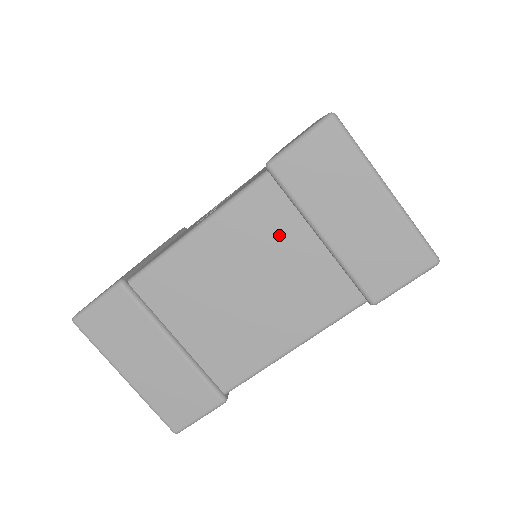
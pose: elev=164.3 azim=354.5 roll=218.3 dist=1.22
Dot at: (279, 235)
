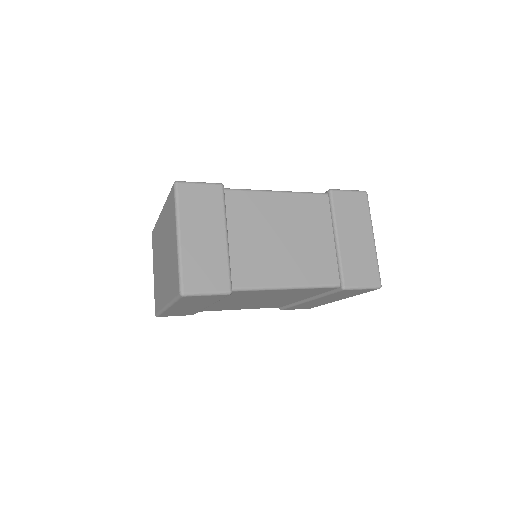
Dot at: (317, 223)
